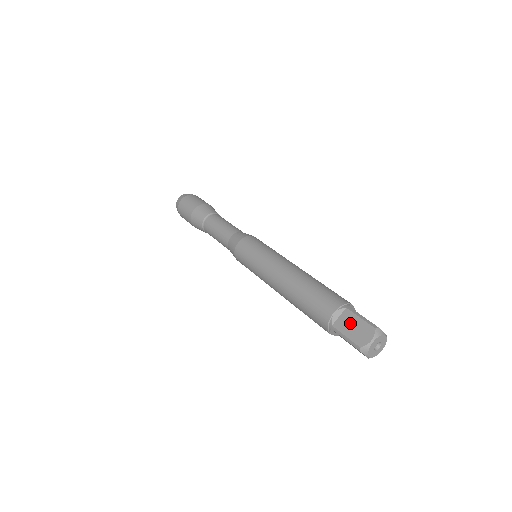
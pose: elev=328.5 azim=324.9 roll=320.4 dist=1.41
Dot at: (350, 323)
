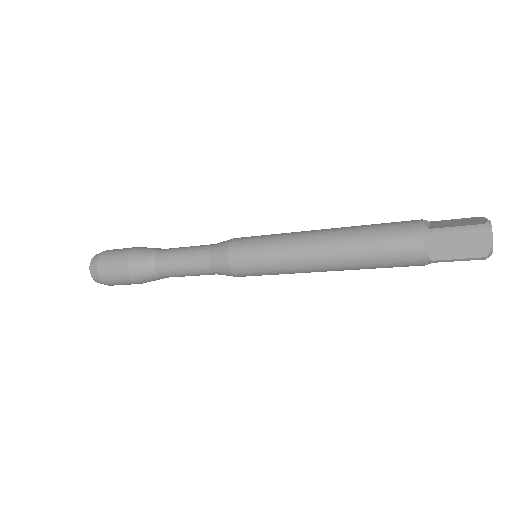
Dot at: (448, 222)
